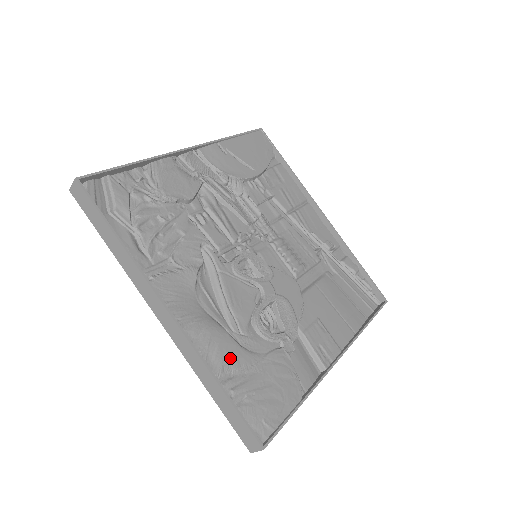
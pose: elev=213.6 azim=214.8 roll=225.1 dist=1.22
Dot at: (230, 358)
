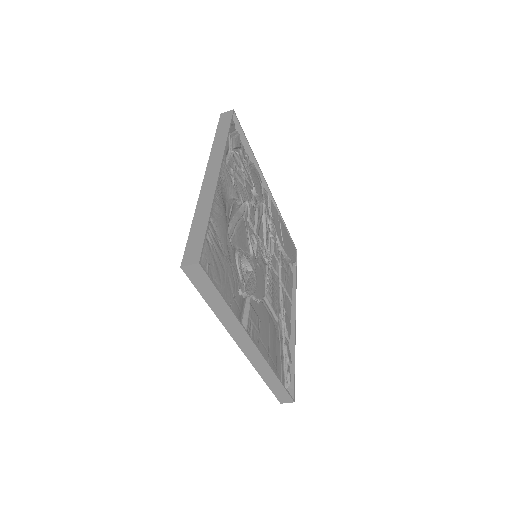
Dot at: (220, 228)
